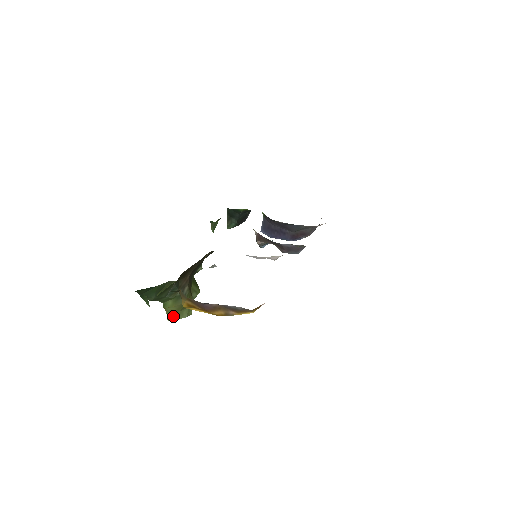
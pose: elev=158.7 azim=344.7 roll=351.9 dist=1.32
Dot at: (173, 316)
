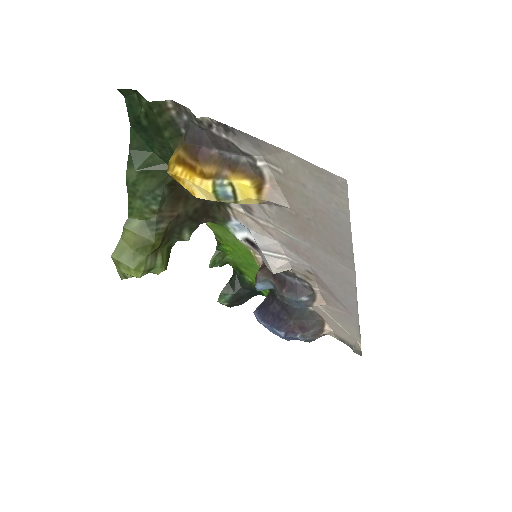
Dot at: (122, 252)
